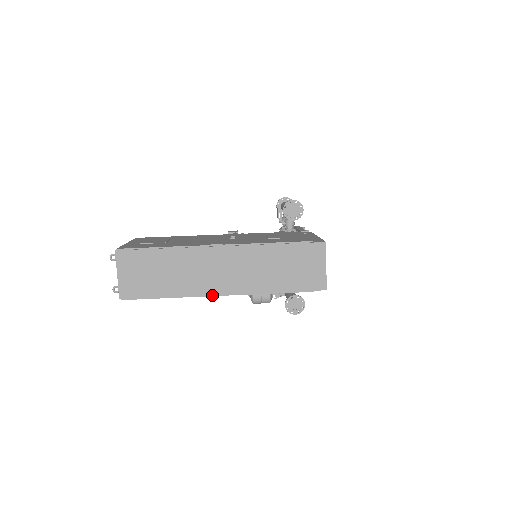
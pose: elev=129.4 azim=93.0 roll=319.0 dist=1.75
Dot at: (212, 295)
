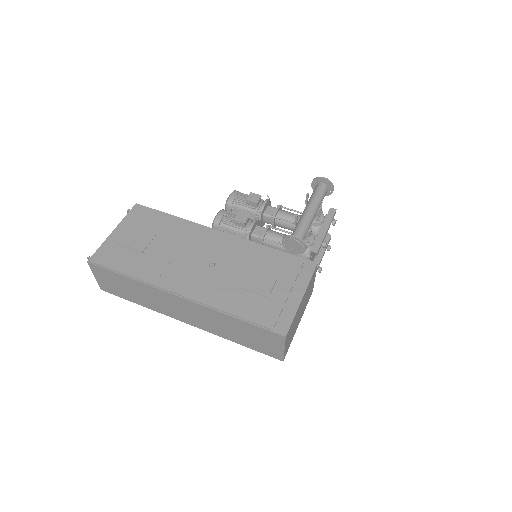
Dot at: (177, 319)
